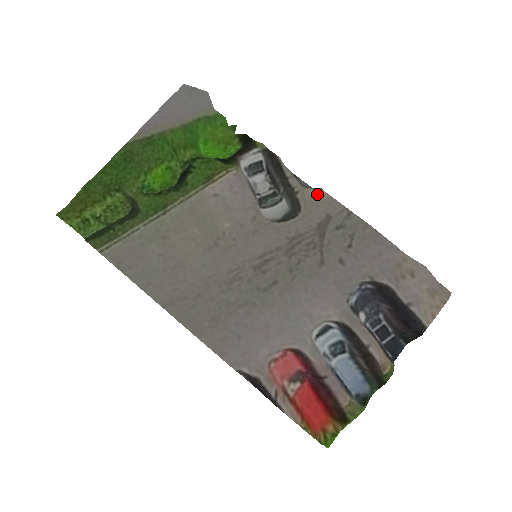
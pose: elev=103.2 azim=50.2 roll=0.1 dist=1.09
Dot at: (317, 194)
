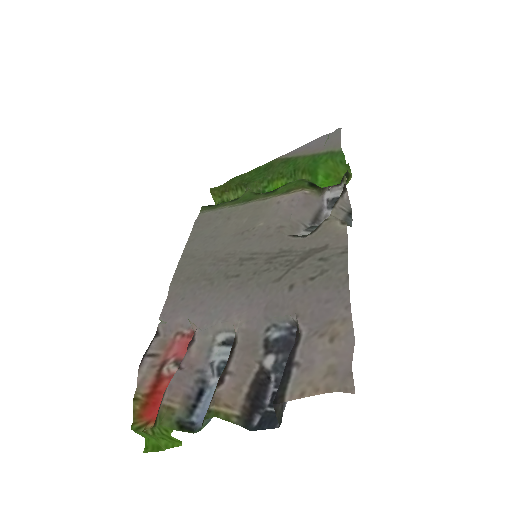
Dot at: (339, 226)
